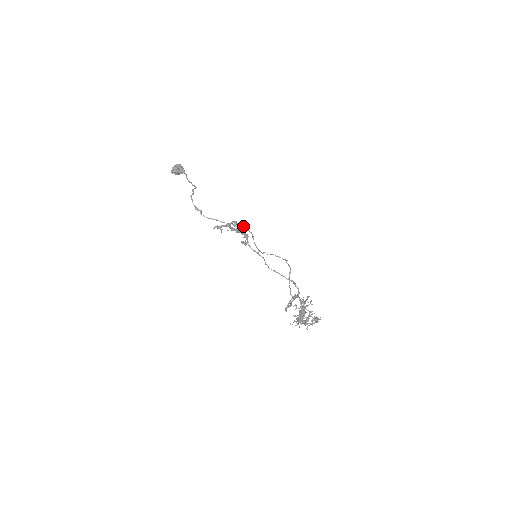
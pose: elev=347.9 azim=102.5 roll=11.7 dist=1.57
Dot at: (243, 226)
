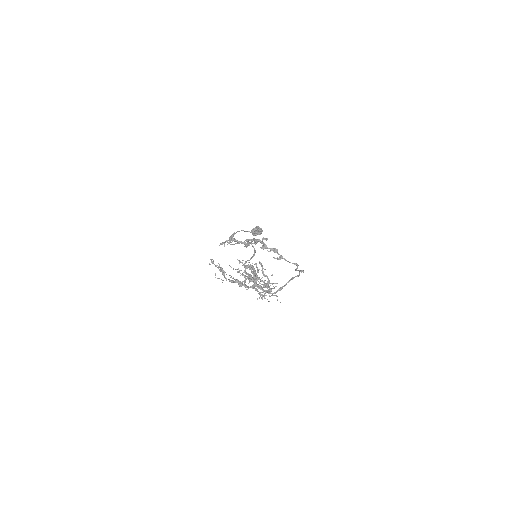
Dot at: (262, 240)
